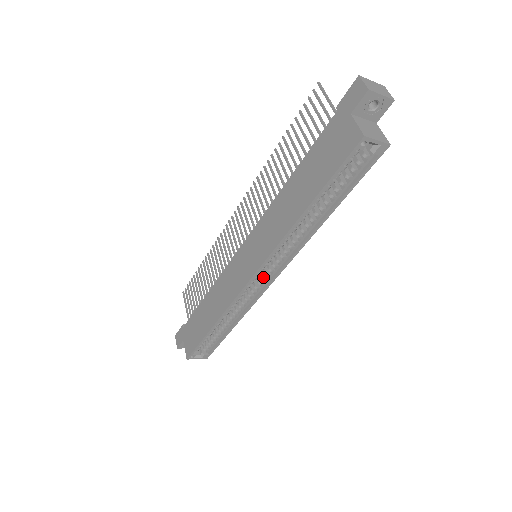
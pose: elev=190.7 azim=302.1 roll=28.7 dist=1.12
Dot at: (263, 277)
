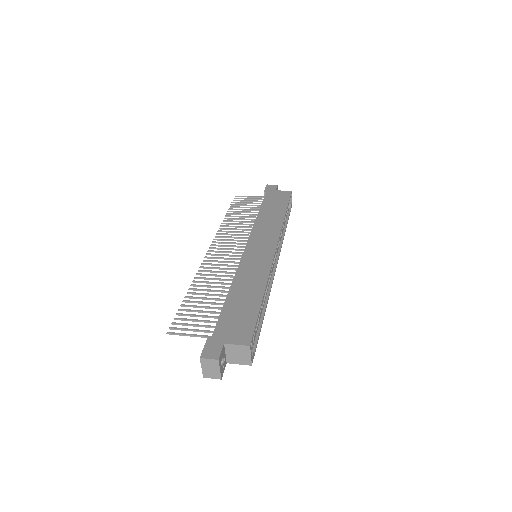
Dot at: occluded
